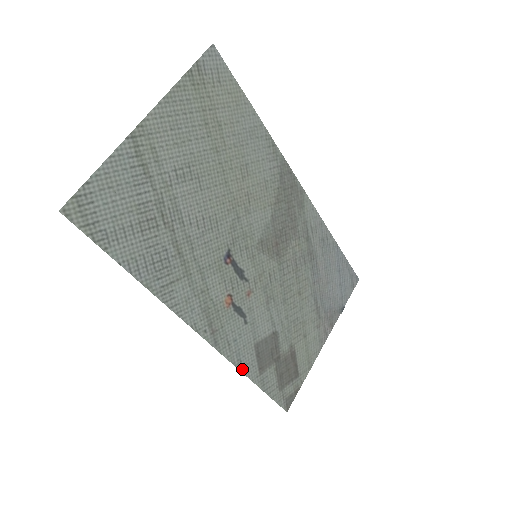
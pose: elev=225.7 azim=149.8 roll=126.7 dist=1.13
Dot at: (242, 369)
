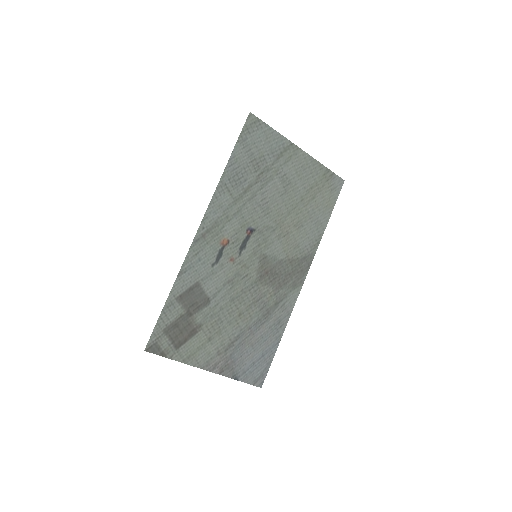
Dot at: (179, 276)
